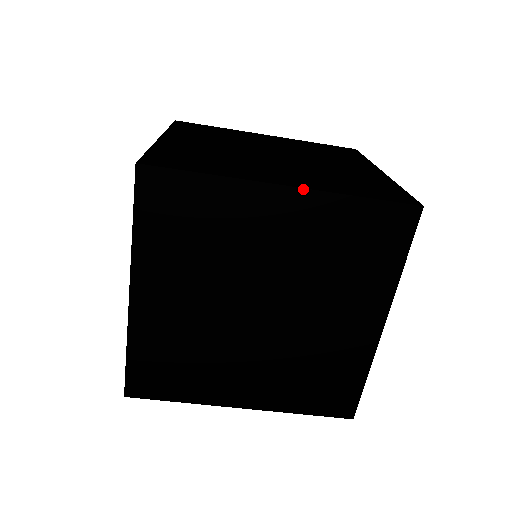
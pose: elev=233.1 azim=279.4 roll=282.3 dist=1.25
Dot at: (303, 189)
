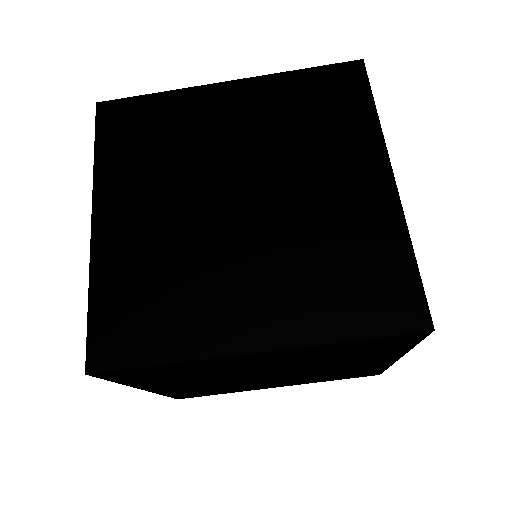
Dot at: (245, 79)
